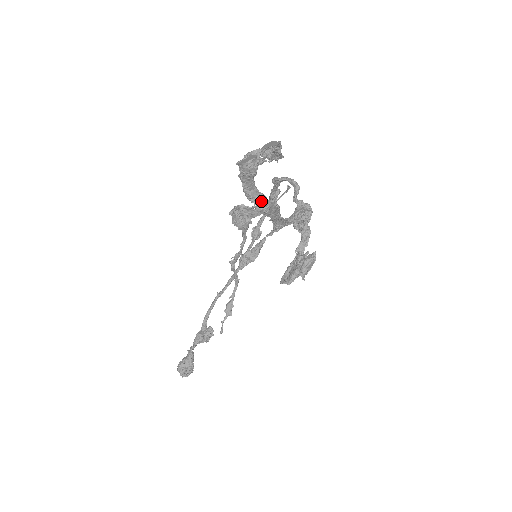
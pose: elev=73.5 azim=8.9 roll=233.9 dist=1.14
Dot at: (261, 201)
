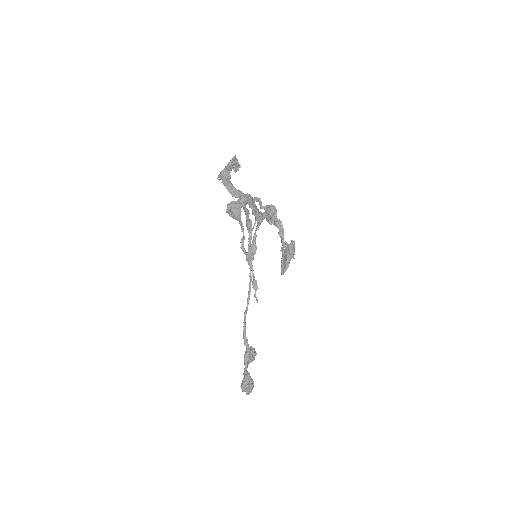
Dot at: (241, 195)
